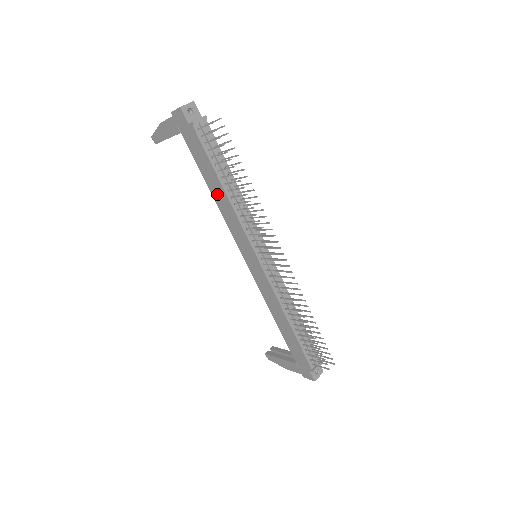
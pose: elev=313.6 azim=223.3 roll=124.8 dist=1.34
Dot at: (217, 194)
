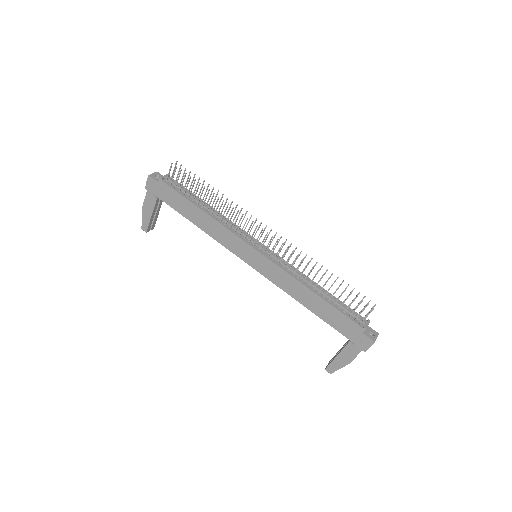
Dot at: (201, 222)
